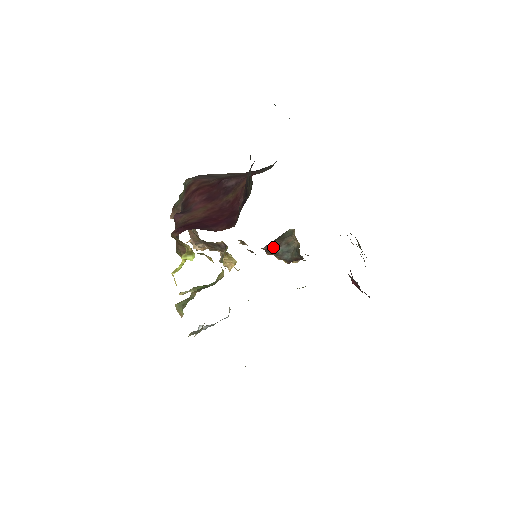
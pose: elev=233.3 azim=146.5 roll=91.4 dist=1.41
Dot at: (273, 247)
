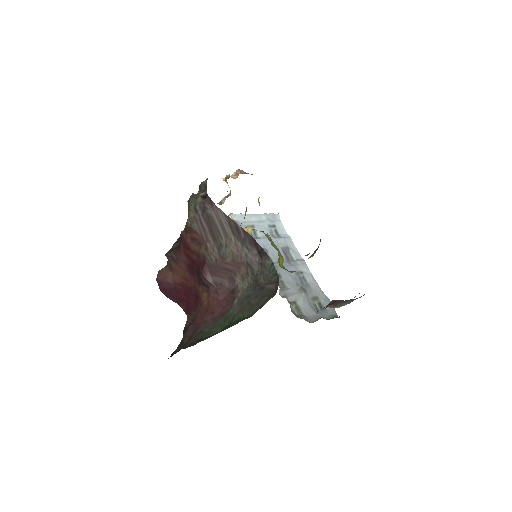
Dot at: occluded
